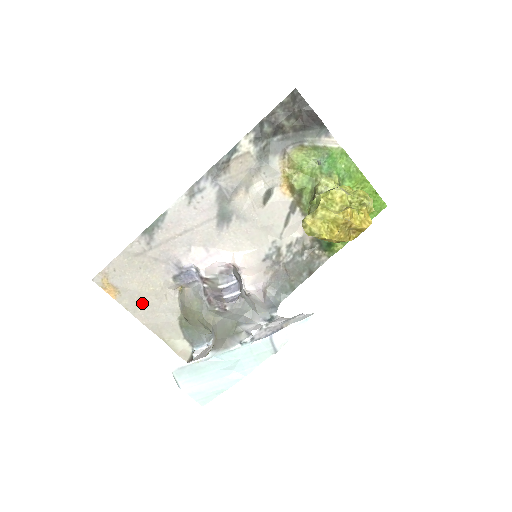
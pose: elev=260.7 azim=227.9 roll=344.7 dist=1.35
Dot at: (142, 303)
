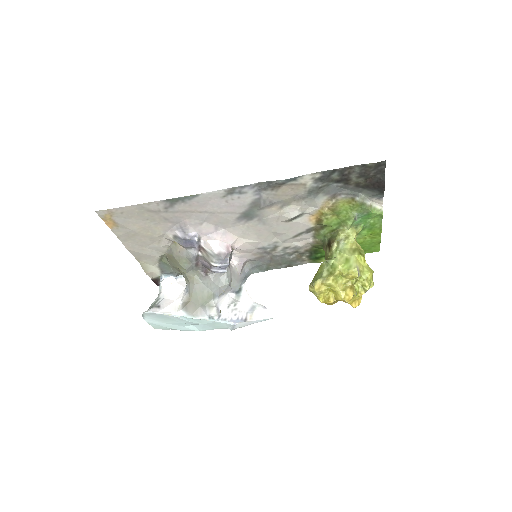
Dot at: (135, 239)
